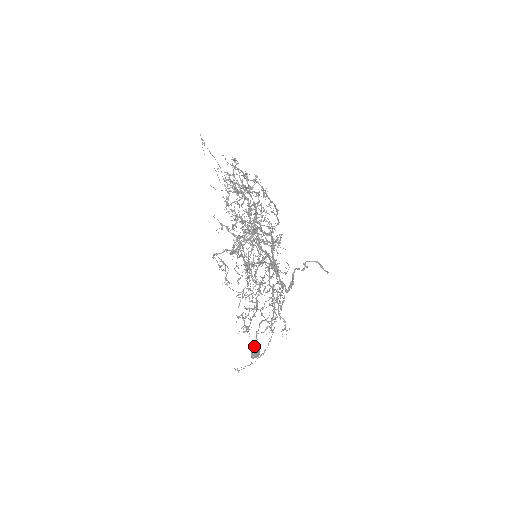
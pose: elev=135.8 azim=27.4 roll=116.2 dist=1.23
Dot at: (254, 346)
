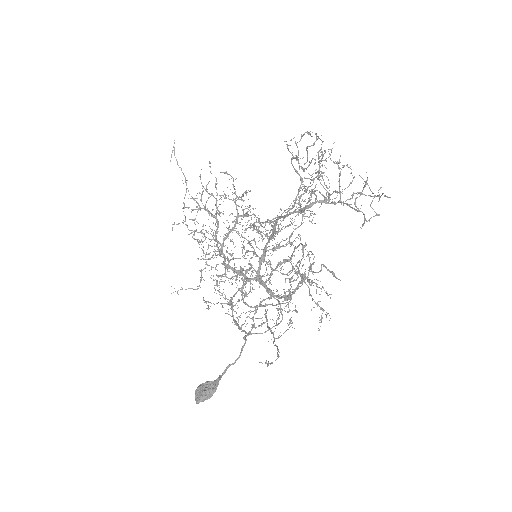
Dot at: (223, 373)
